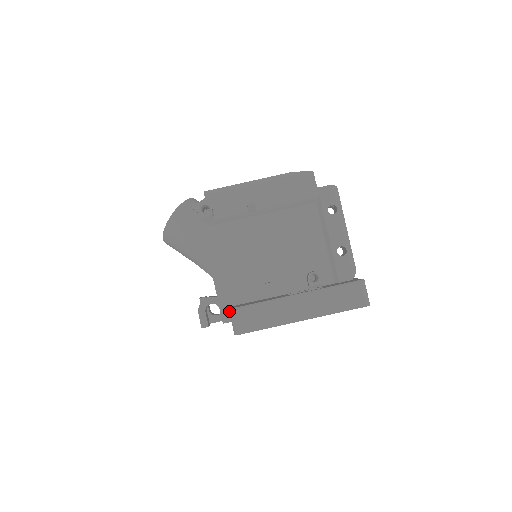
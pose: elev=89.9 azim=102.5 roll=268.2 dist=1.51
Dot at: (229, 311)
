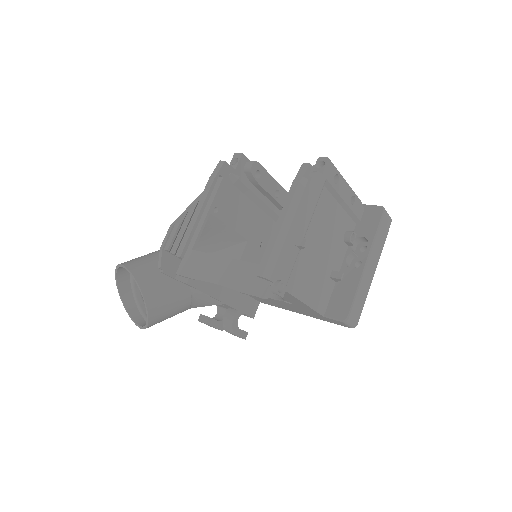
Dot at: (343, 323)
